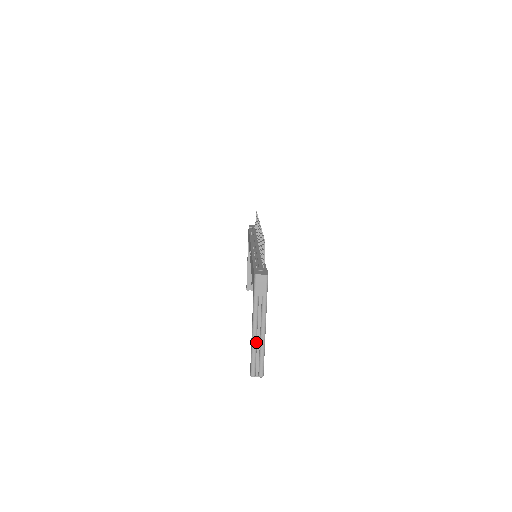
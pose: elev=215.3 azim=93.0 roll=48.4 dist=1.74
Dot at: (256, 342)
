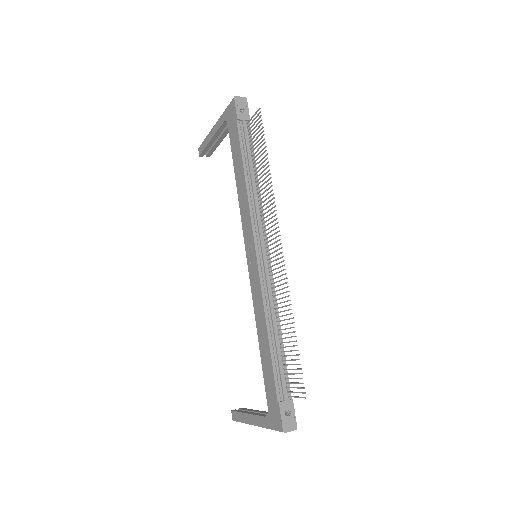
Dot at: occluded
